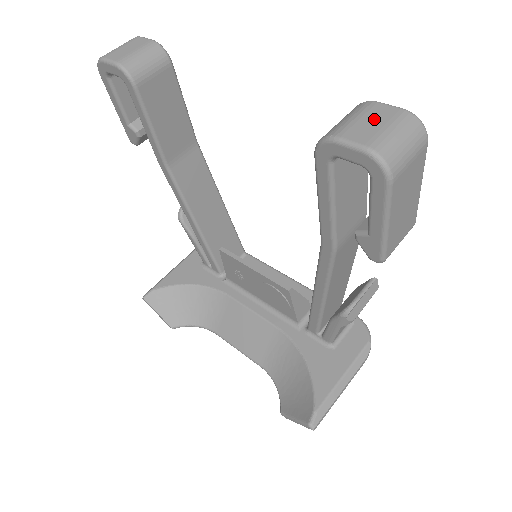
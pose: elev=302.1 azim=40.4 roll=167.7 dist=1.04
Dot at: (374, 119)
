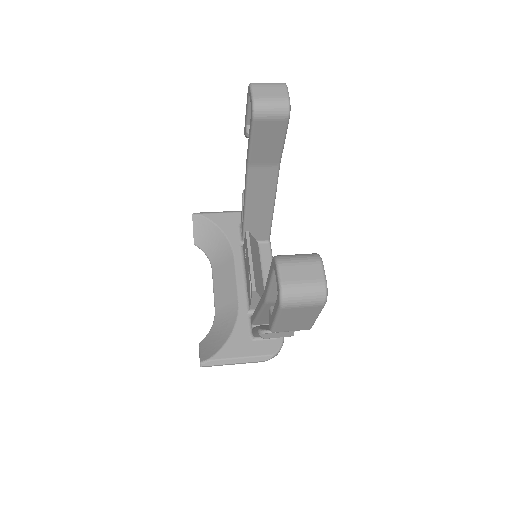
Dot at: (306, 272)
